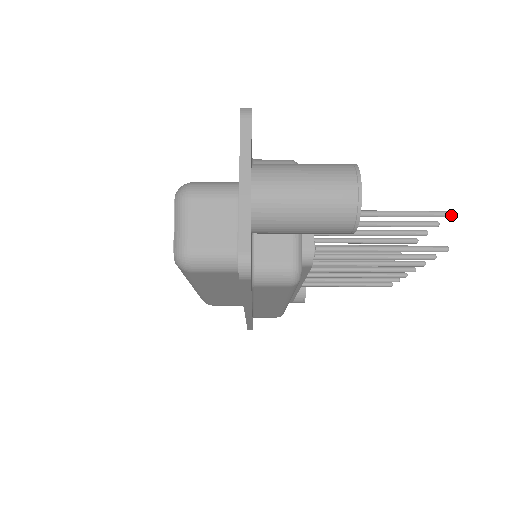
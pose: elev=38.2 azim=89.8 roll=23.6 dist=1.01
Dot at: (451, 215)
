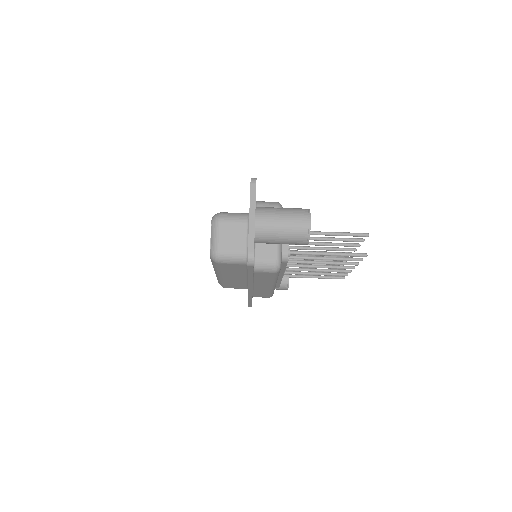
Dot at: (368, 236)
